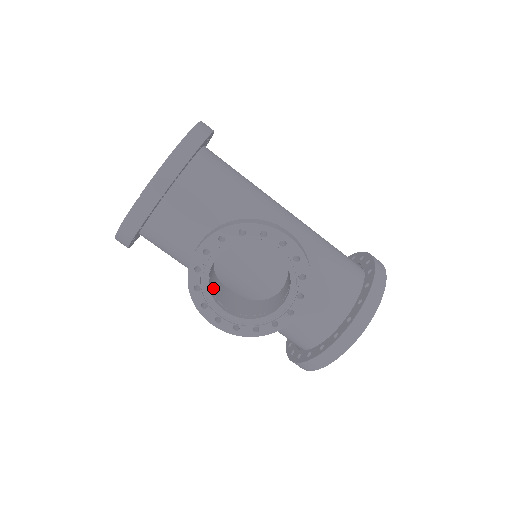
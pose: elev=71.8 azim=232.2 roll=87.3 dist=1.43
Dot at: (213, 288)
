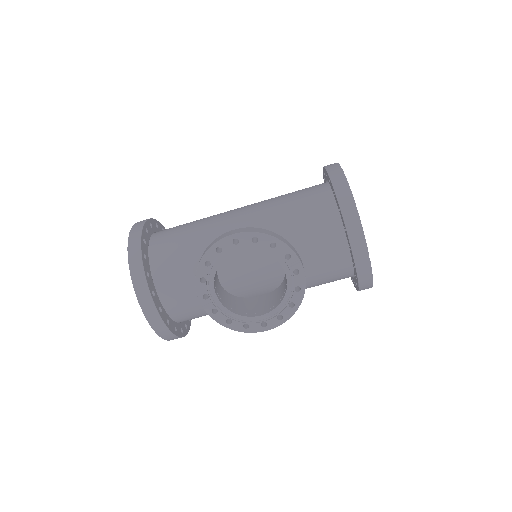
Dot at: (241, 309)
